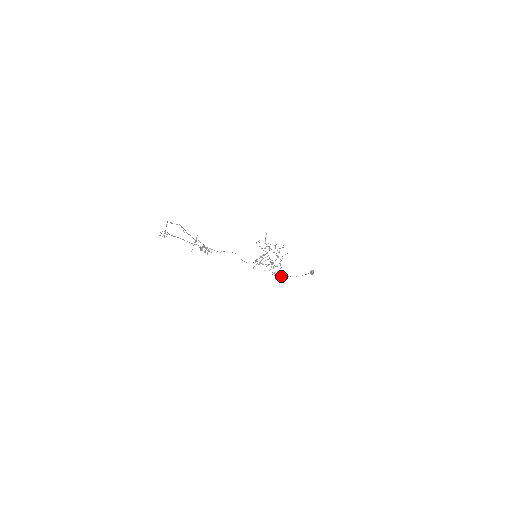
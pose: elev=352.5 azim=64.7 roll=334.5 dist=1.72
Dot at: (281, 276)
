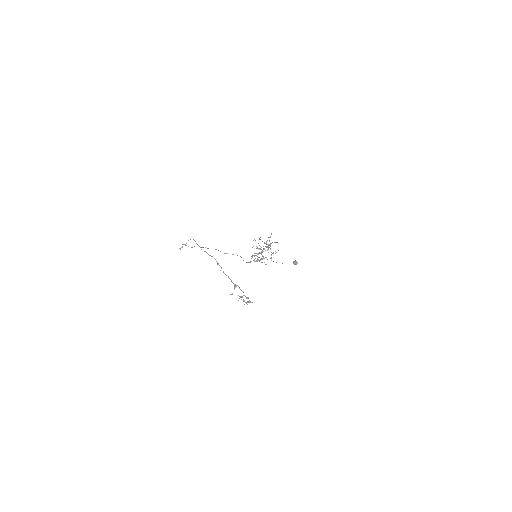
Dot at: (263, 258)
